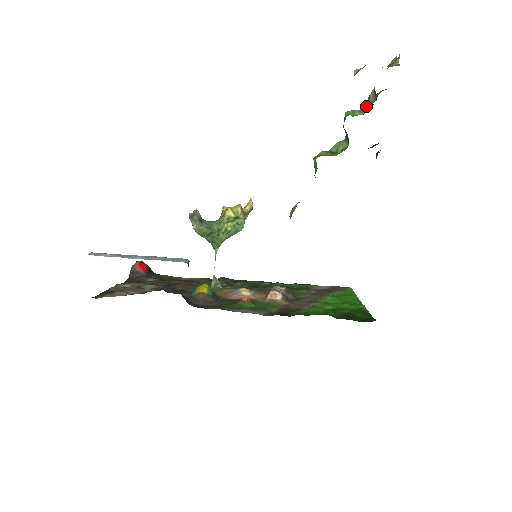
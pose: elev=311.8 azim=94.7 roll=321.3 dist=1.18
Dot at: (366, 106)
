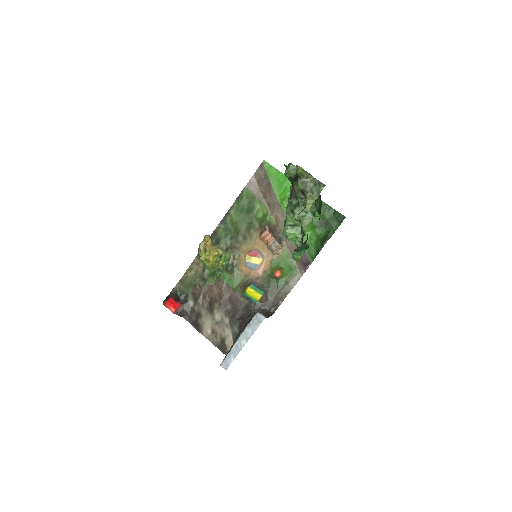
Dot at: occluded
